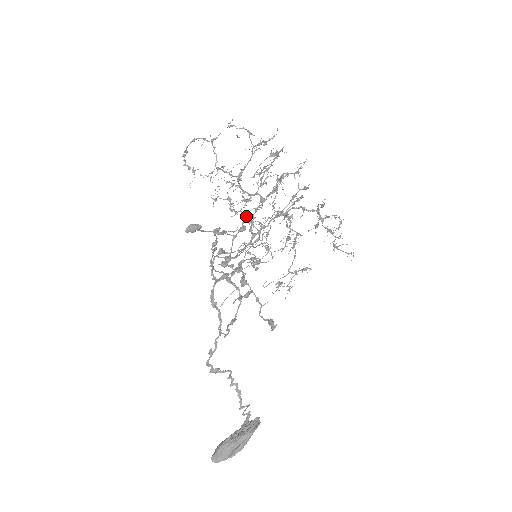
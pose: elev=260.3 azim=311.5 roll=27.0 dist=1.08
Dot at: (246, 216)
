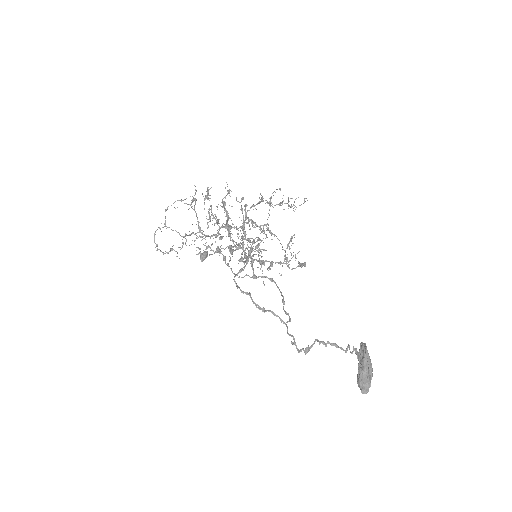
Dot at: (225, 224)
